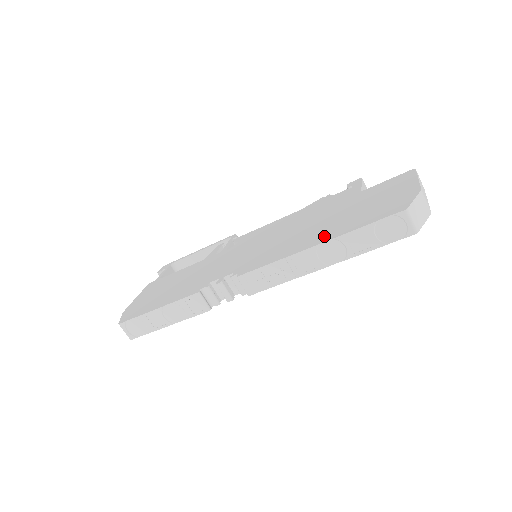
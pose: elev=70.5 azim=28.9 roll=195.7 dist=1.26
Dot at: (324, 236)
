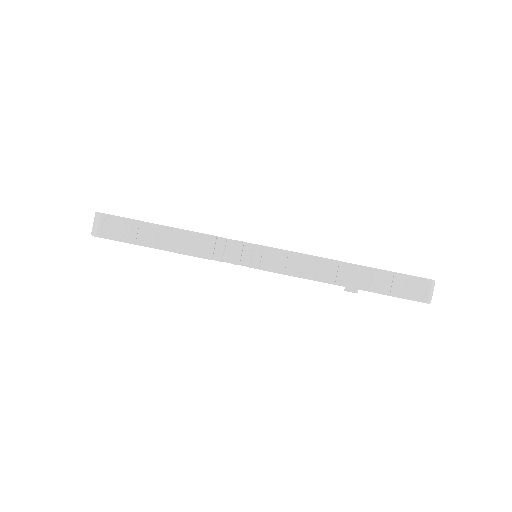
Dot at: occluded
